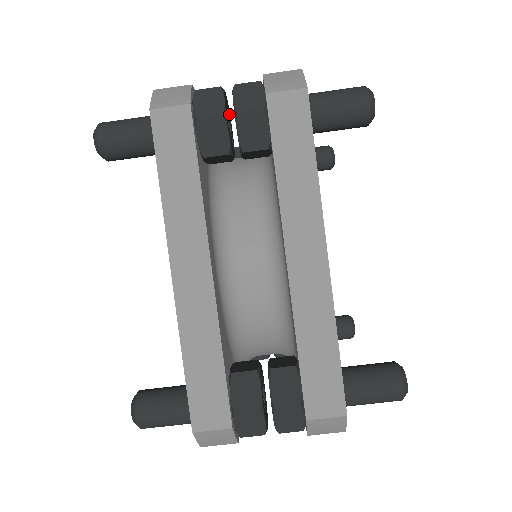
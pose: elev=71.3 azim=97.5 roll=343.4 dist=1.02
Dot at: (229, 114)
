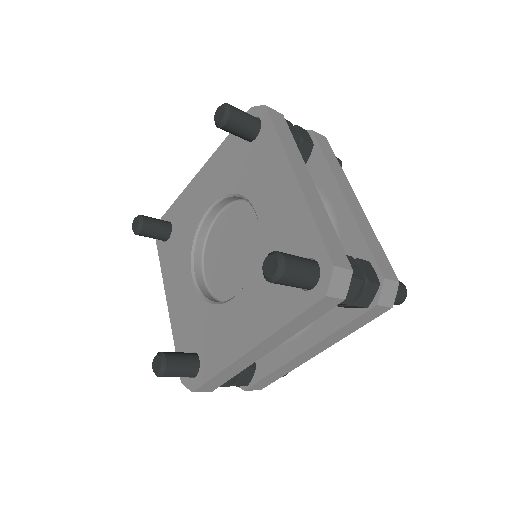
Dot at: occluded
